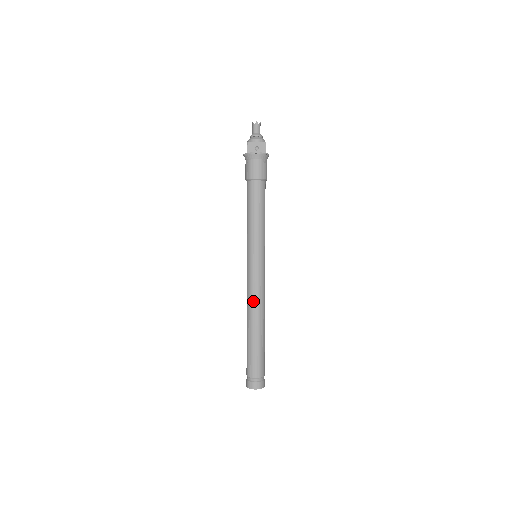
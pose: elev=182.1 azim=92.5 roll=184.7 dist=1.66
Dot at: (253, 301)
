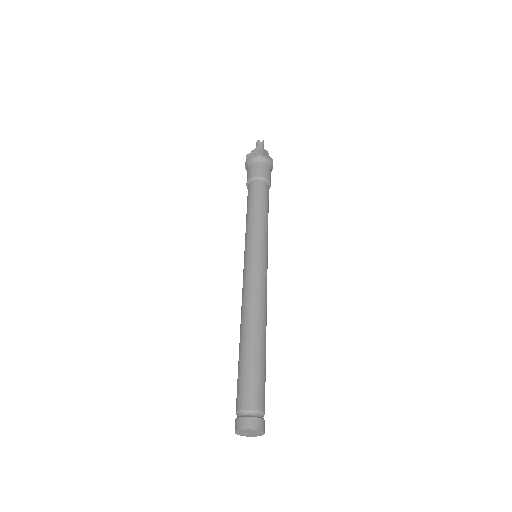
Dot at: (262, 301)
